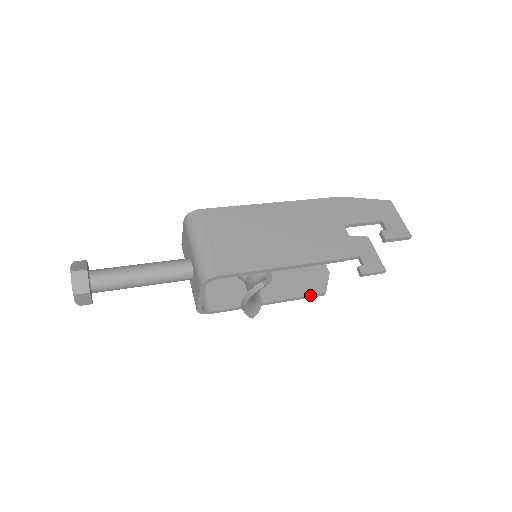
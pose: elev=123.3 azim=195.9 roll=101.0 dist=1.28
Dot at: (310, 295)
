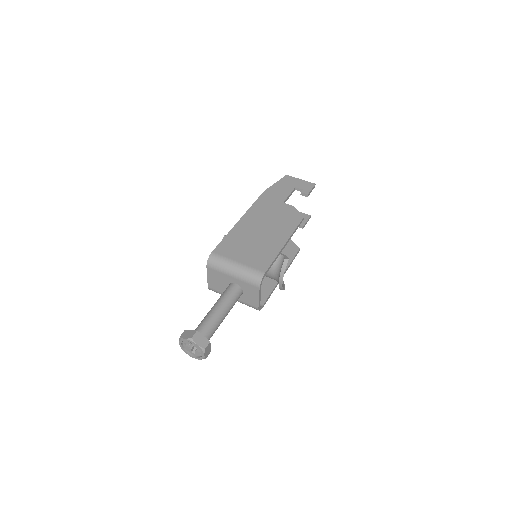
Dot at: (295, 256)
